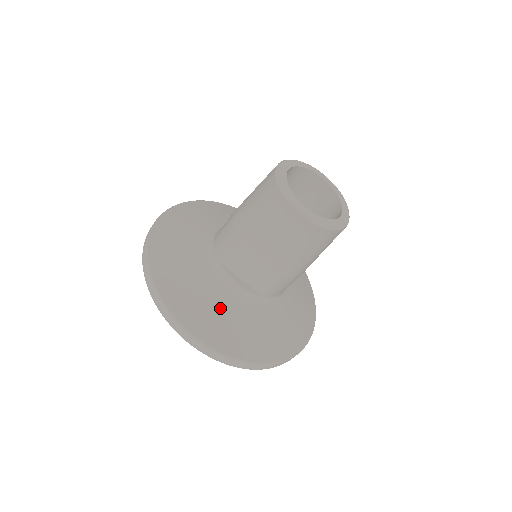
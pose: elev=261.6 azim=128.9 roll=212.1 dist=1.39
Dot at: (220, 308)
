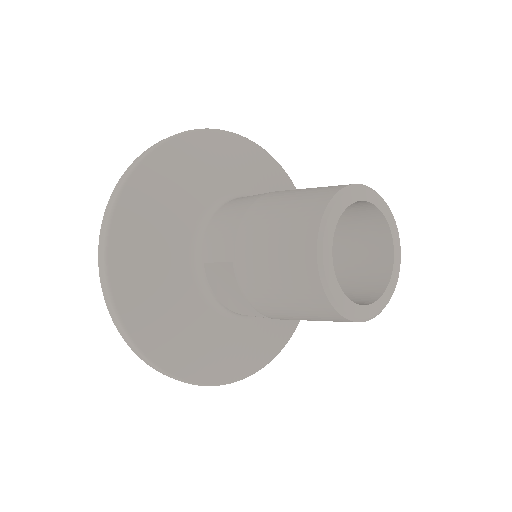
Dot at: (184, 319)
